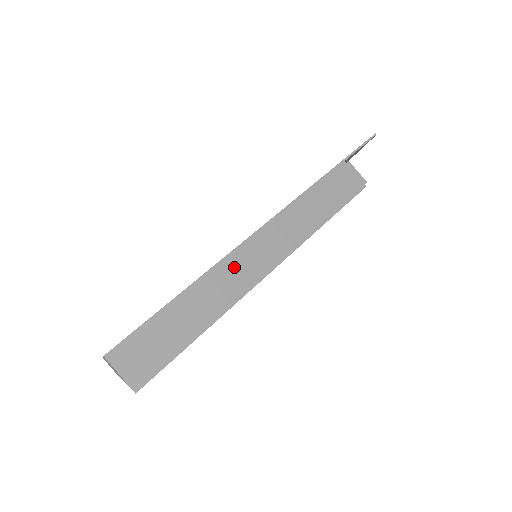
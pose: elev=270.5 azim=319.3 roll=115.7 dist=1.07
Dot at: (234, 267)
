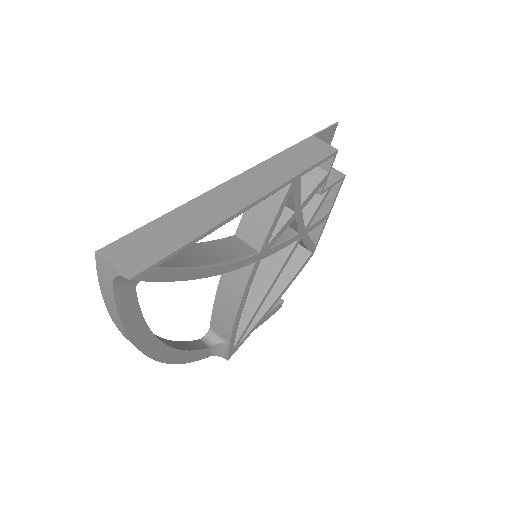
Dot at: (222, 196)
